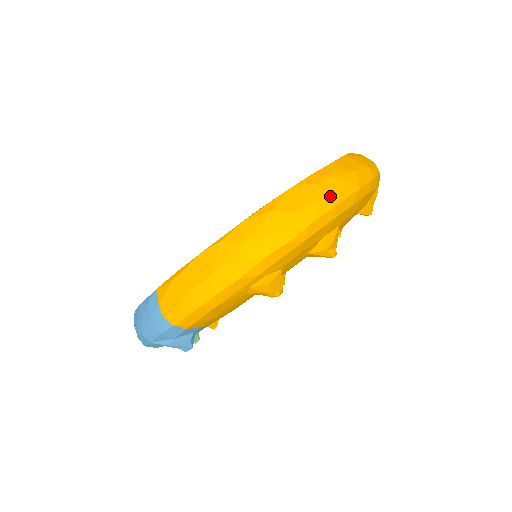
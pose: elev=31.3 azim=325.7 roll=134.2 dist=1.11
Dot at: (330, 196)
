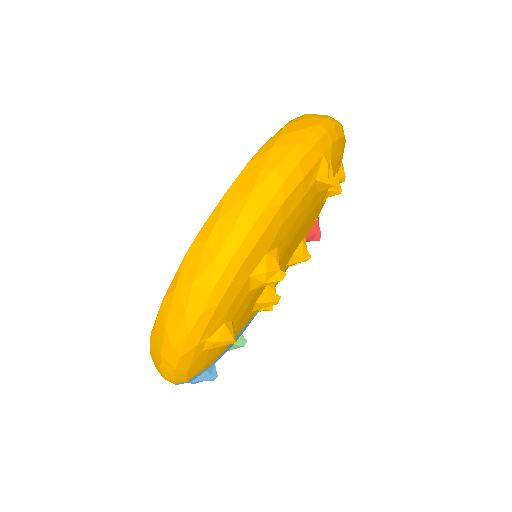
Dot at: (223, 248)
